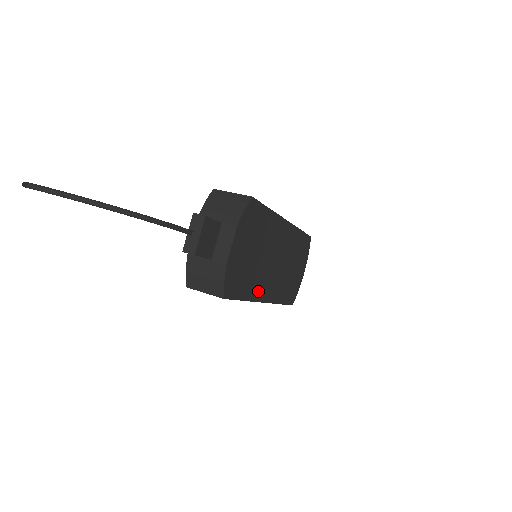
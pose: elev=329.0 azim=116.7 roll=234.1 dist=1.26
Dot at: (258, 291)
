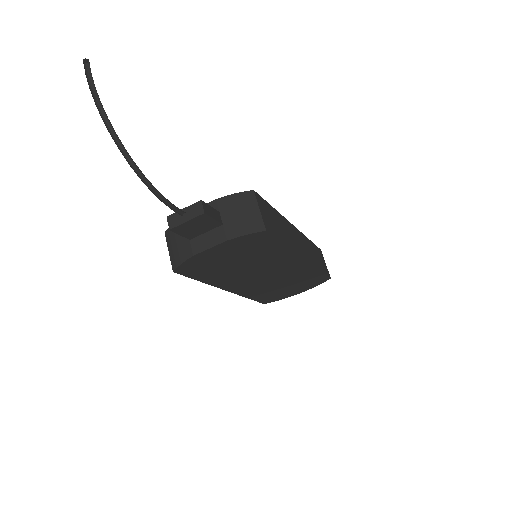
Dot at: (224, 282)
